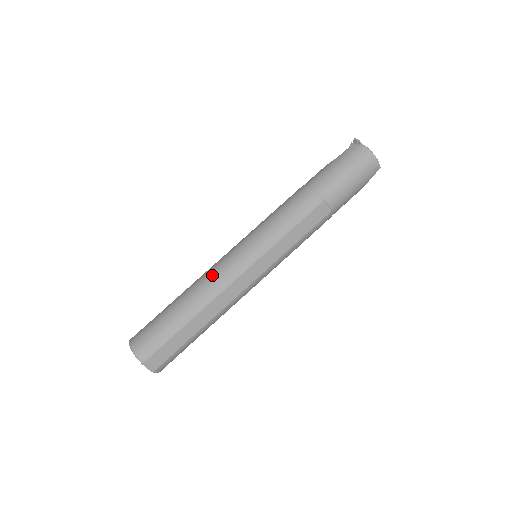
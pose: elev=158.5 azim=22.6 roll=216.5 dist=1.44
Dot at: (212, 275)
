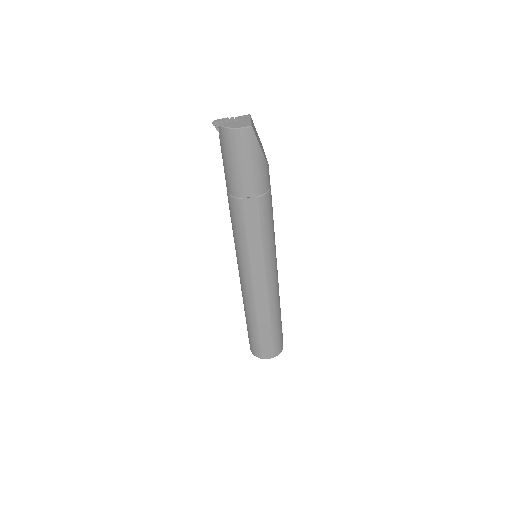
Dot at: (242, 292)
